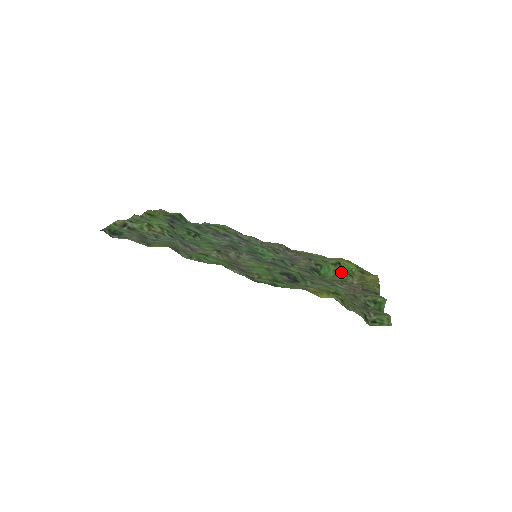
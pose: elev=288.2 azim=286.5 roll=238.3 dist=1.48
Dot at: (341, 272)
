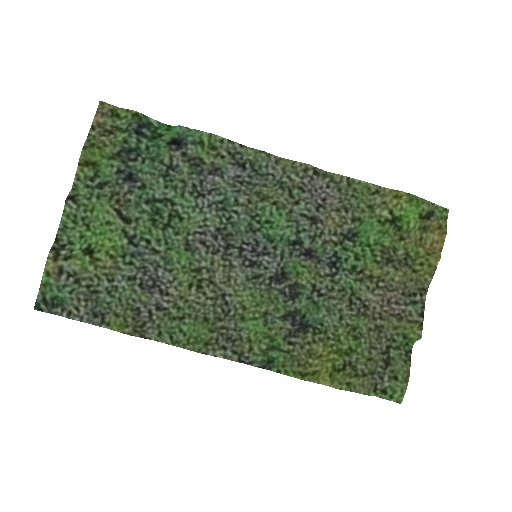
Dot at: (387, 240)
